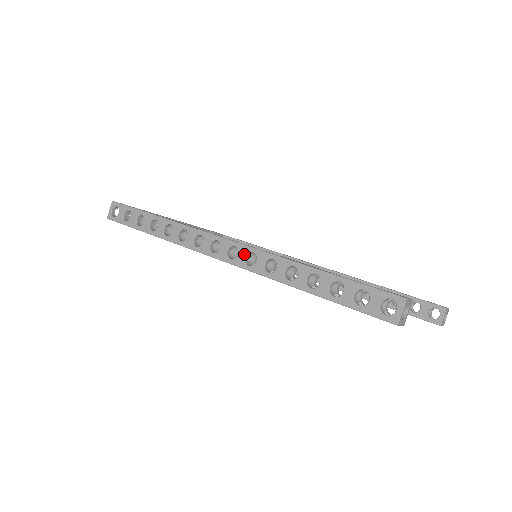
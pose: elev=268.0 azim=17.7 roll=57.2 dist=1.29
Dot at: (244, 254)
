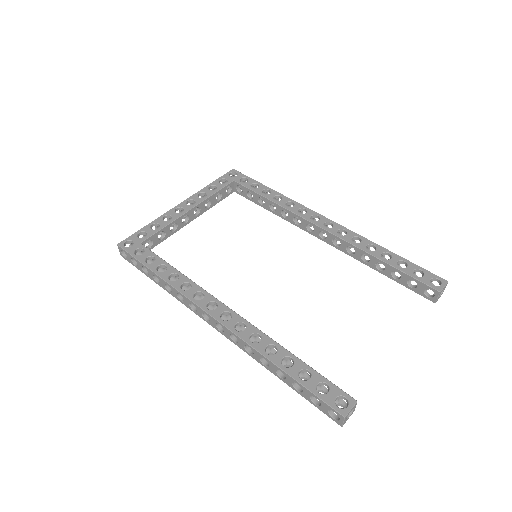
Dot at: (228, 333)
